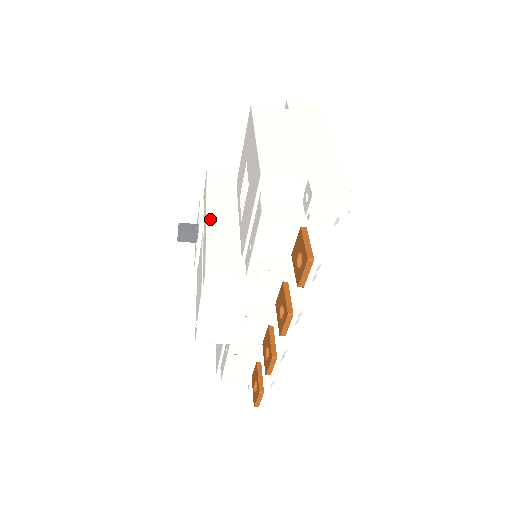
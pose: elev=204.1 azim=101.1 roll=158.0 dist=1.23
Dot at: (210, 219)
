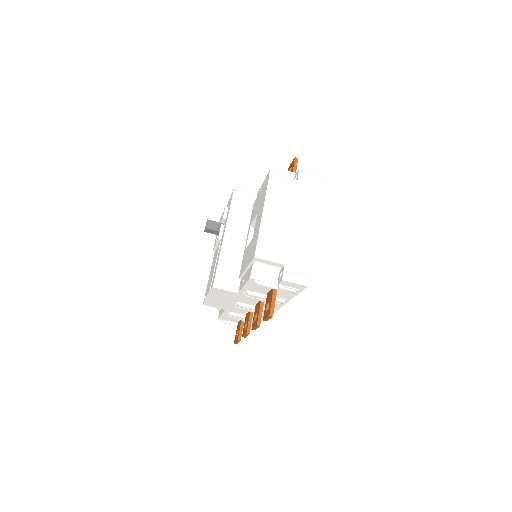
Dot at: (226, 239)
